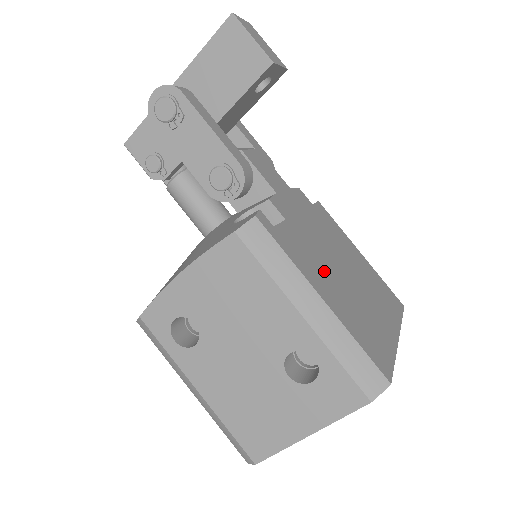
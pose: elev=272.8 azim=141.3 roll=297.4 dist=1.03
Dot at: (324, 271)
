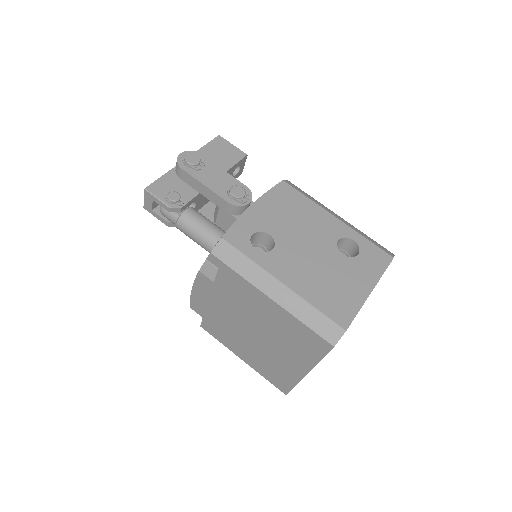
Dot at: occluded
